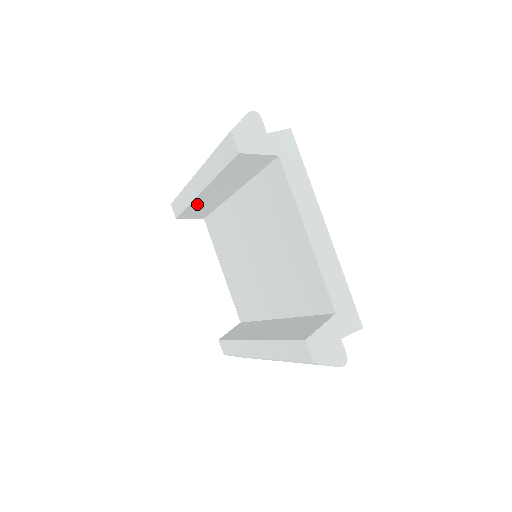
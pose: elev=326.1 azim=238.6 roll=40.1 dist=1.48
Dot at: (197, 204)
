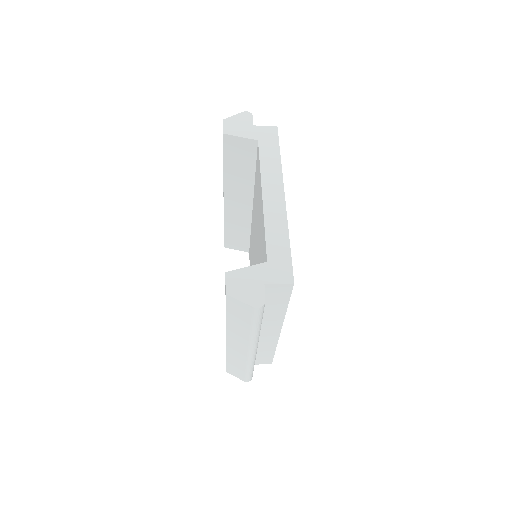
Dot at: (230, 222)
